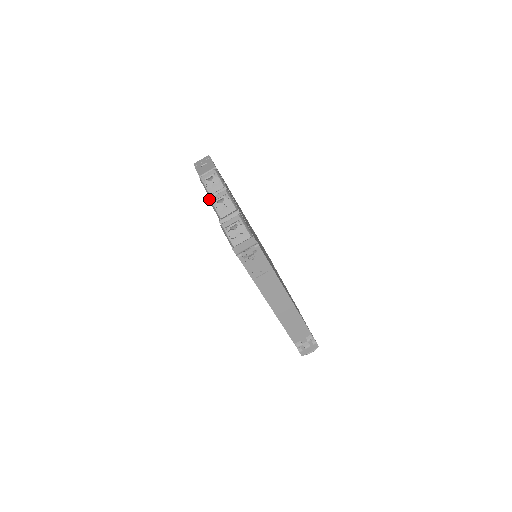
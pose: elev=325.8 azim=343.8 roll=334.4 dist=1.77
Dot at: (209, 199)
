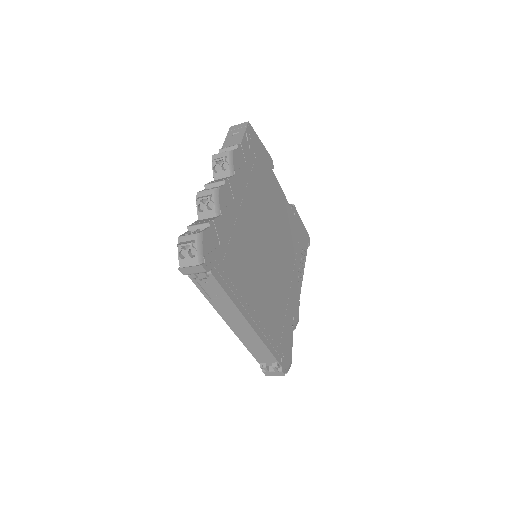
Dot at: (197, 192)
